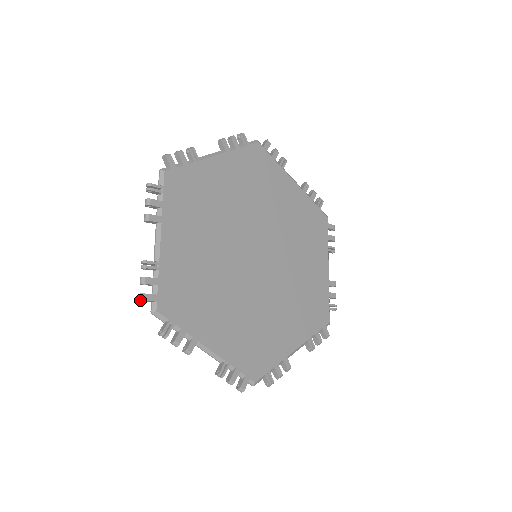
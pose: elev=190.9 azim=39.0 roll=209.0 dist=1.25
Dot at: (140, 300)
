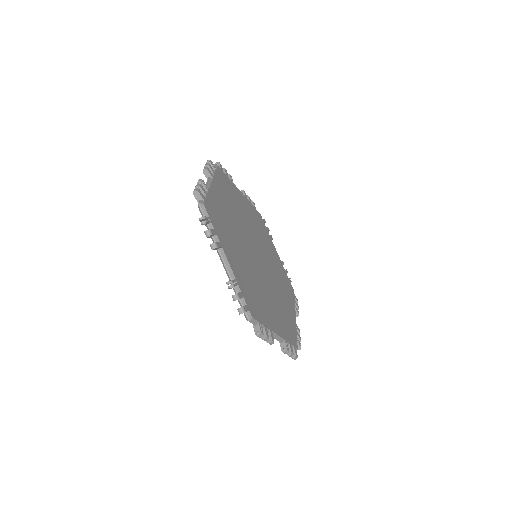
Dot at: occluded
